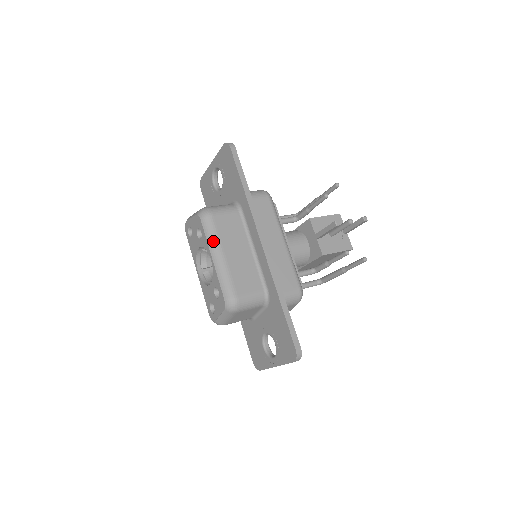
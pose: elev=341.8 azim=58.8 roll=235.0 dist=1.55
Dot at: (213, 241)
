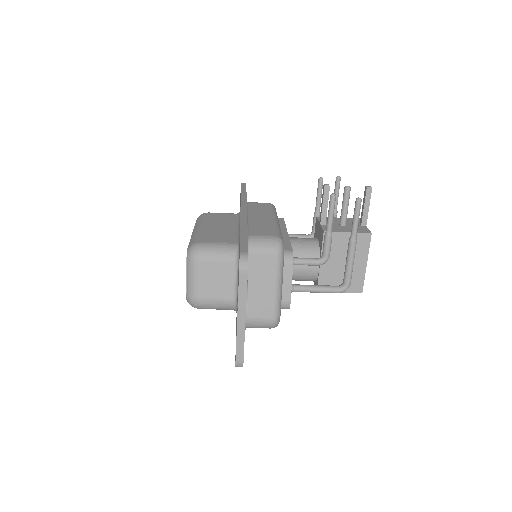
Dot at: (199, 222)
